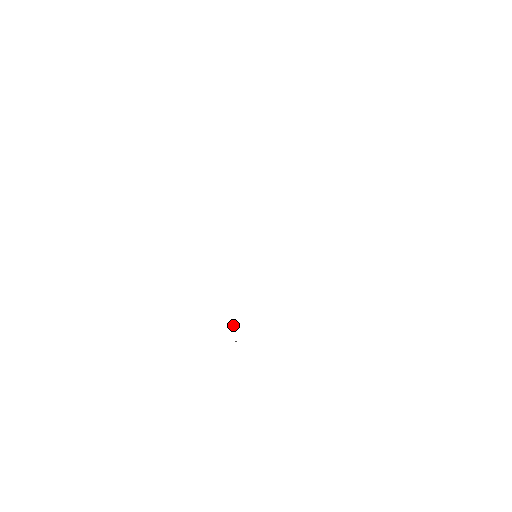
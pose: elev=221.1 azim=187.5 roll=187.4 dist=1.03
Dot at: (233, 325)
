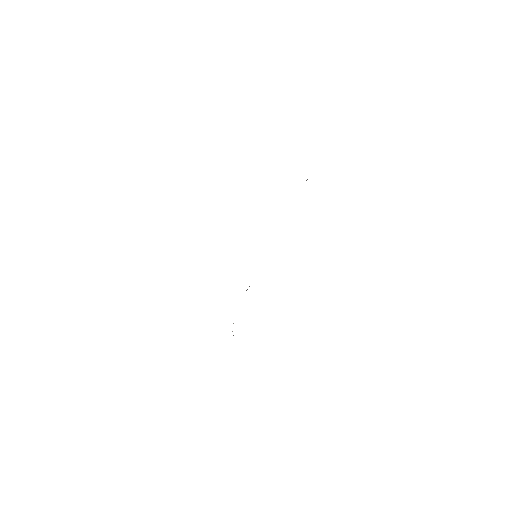
Dot at: occluded
